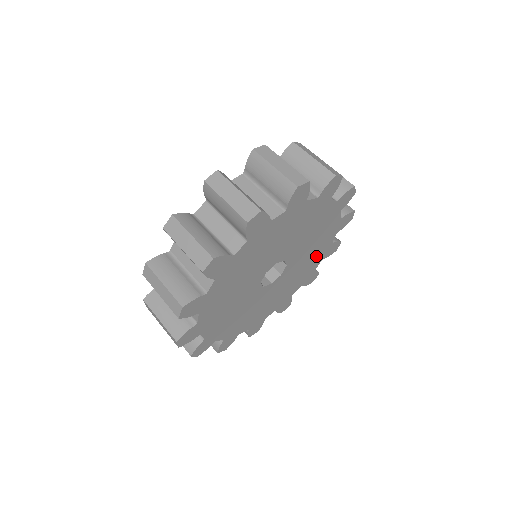
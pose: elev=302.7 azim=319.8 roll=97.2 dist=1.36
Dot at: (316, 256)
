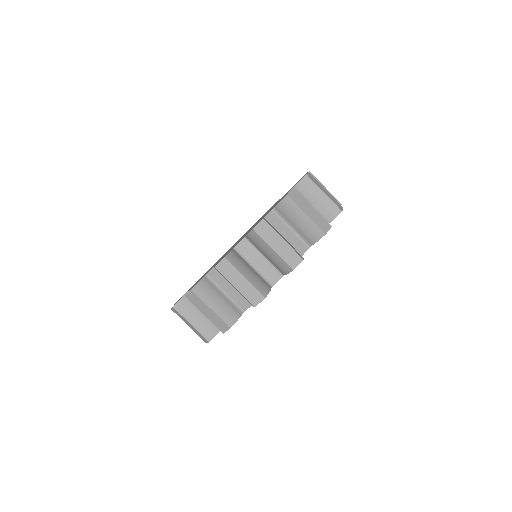
Dot at: occluded
